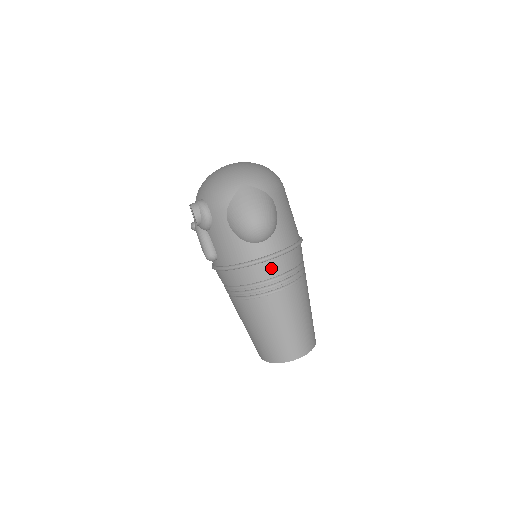
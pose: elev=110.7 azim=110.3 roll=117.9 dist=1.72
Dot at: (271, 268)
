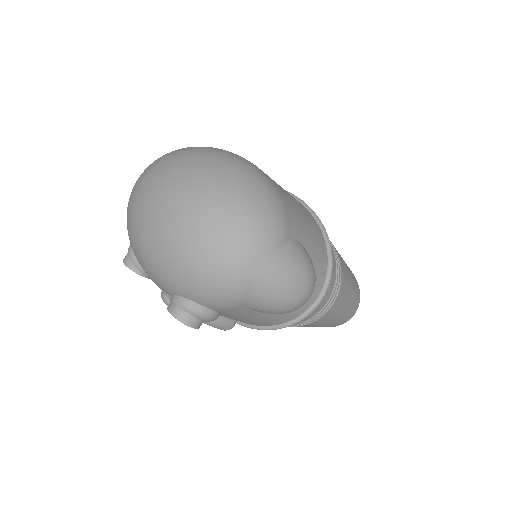
Dot at: (323, 301)
